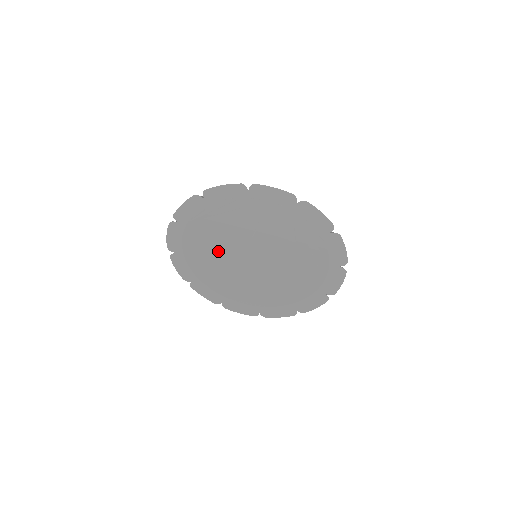
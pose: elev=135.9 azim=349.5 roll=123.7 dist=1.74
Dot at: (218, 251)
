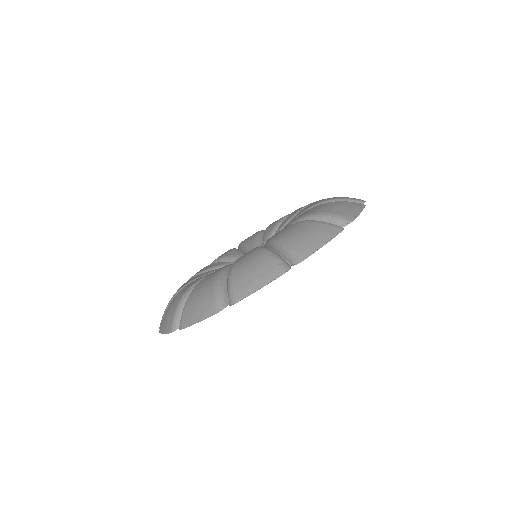
Dot at: occluded
